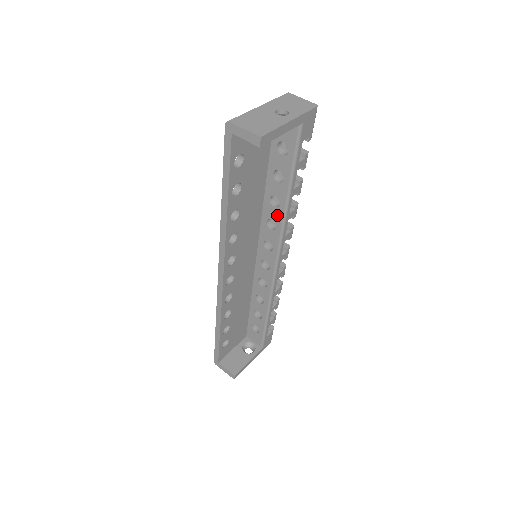
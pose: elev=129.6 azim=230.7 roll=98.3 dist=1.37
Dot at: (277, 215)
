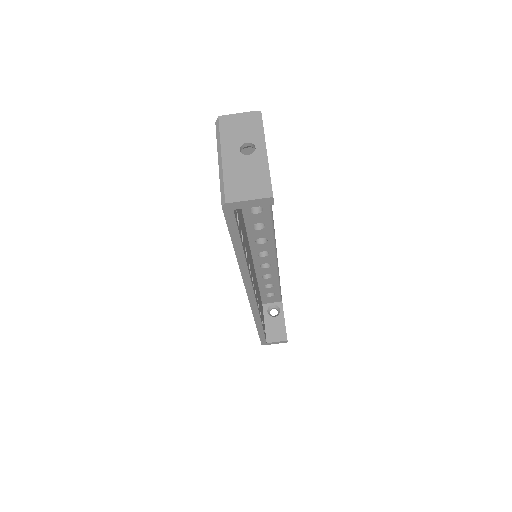
Dot at: (263, 217)
